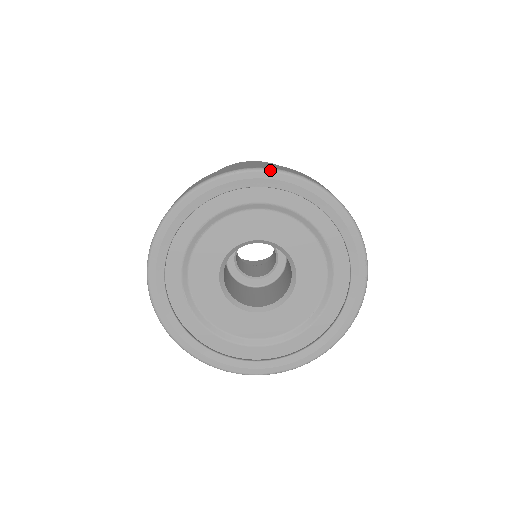
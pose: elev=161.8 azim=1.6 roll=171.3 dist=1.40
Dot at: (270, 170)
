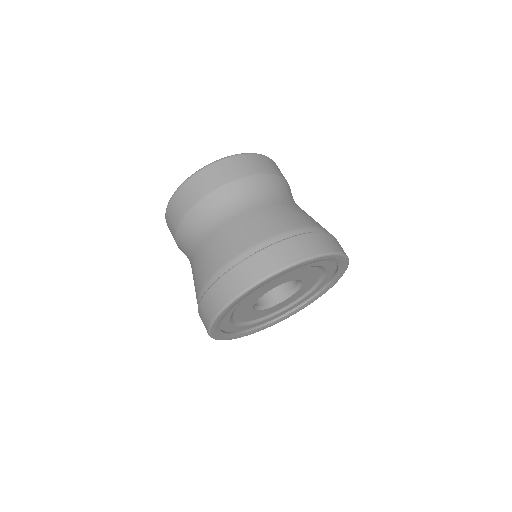
Dot at: (332, 254)
